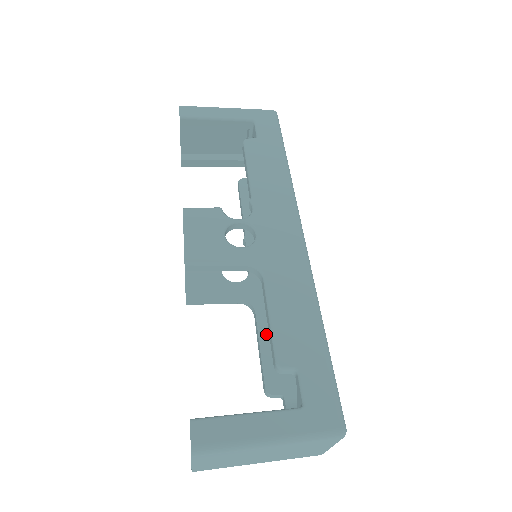
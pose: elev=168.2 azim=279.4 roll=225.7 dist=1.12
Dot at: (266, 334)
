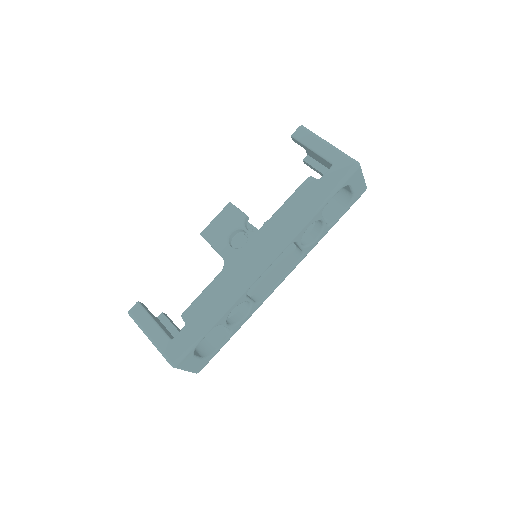
Dot at: occluded
